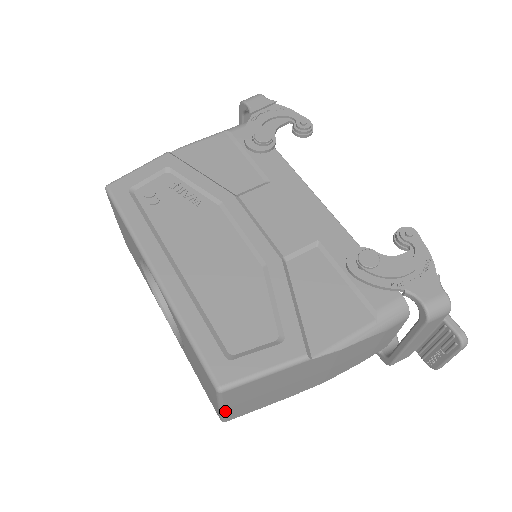
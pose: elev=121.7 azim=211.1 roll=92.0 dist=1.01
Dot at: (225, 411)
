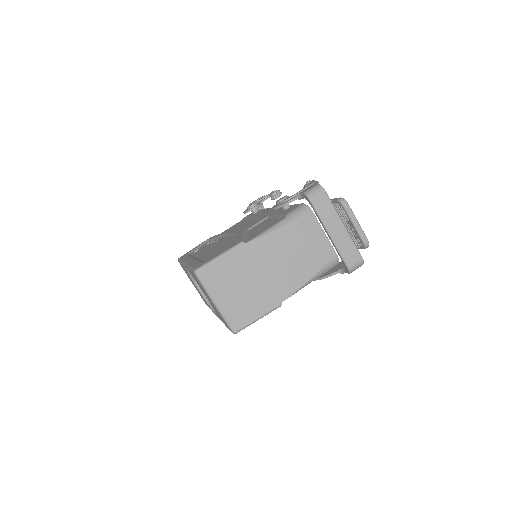
Dot at: (220, 307)
